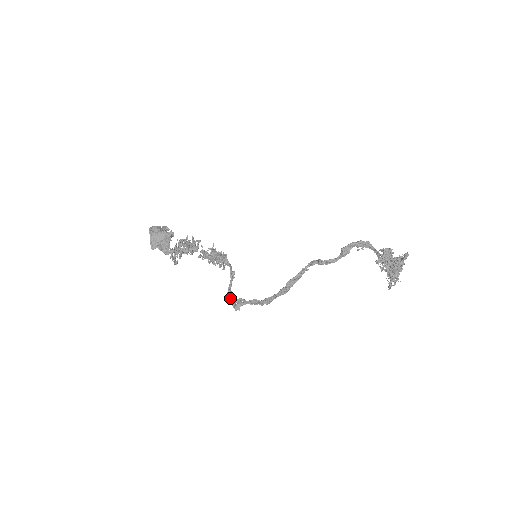
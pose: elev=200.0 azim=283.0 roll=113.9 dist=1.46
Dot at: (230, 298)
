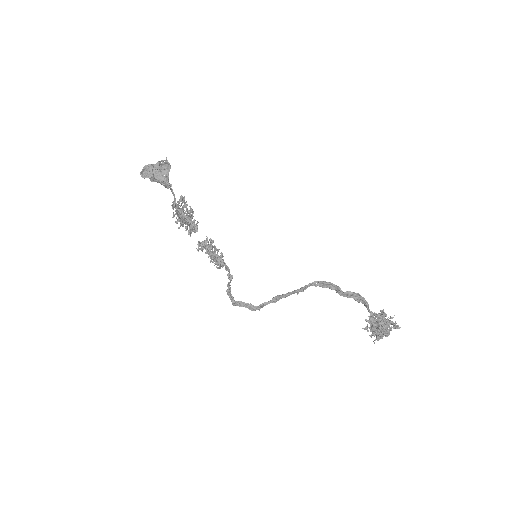
Dot at: occluded
